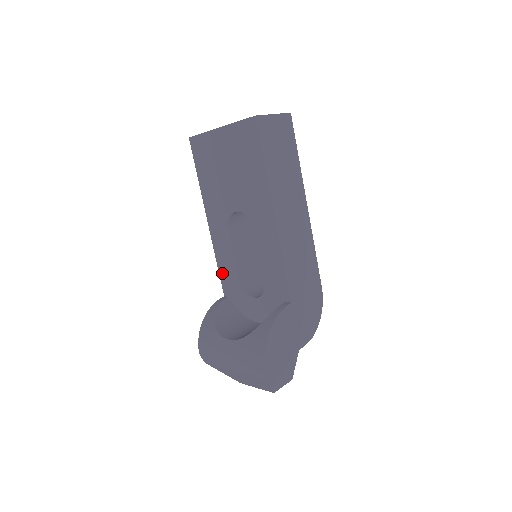
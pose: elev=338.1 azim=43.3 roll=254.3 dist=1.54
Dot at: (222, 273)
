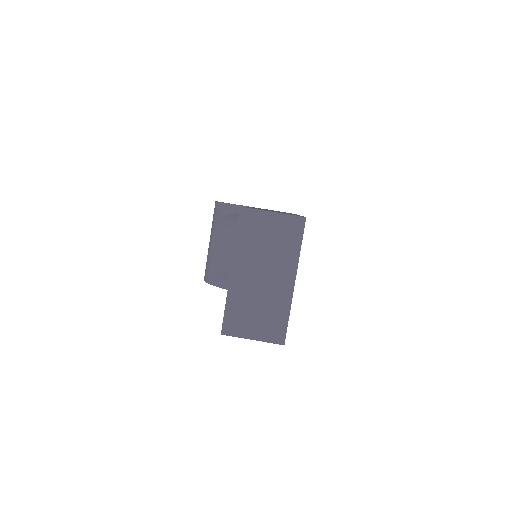
Dot at: occluded
